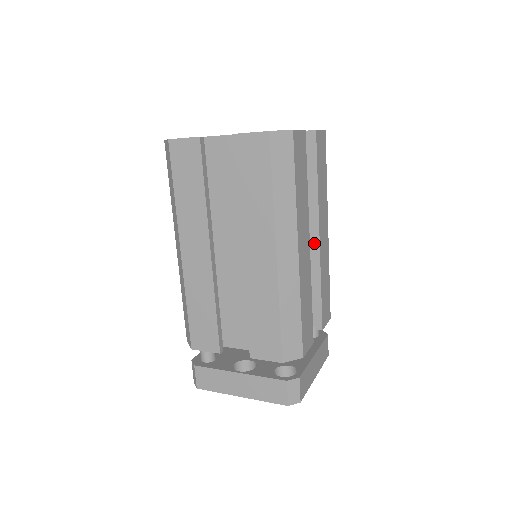
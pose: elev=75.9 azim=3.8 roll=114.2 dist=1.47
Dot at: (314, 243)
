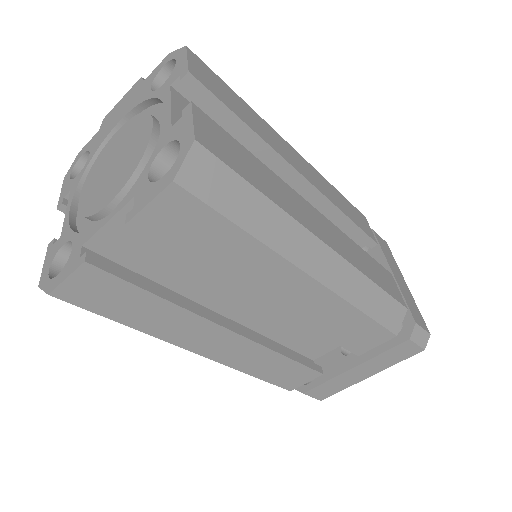
Dot at: occluded
